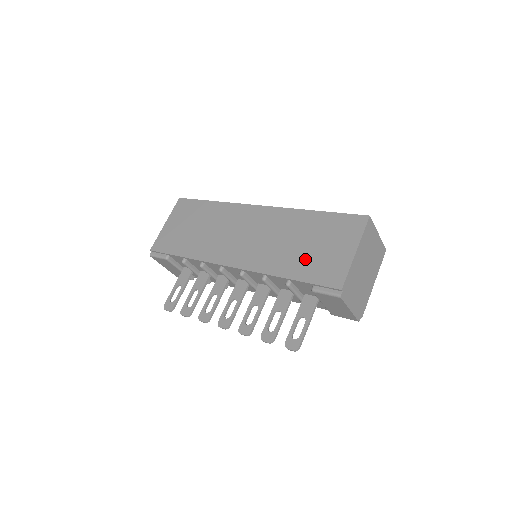
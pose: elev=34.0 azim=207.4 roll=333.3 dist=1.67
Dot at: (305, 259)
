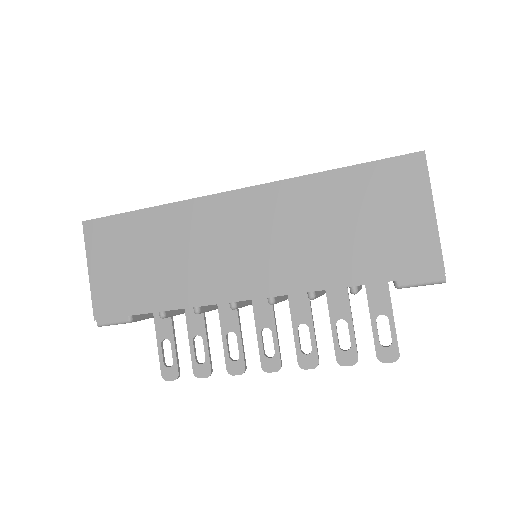
Dot at: (363, 249)
